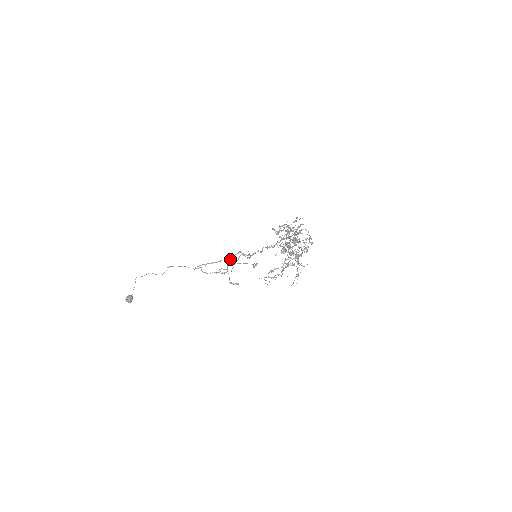
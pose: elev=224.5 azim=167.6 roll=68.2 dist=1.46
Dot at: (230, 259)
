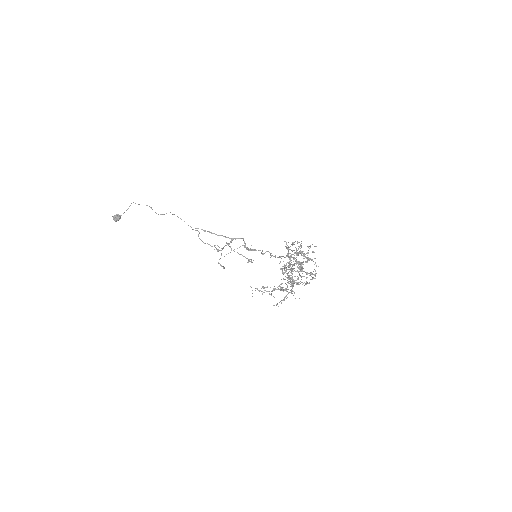
Dot at: (230, 242)
